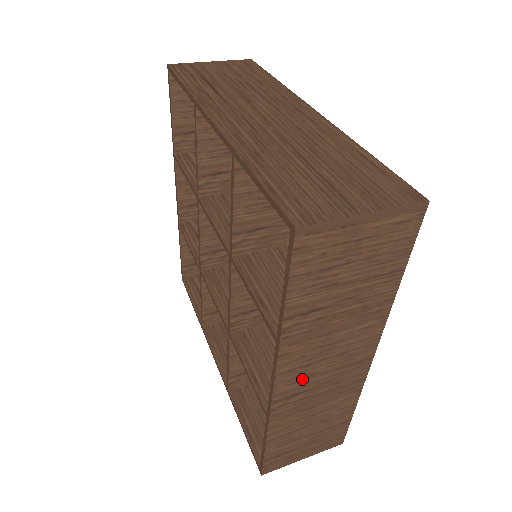
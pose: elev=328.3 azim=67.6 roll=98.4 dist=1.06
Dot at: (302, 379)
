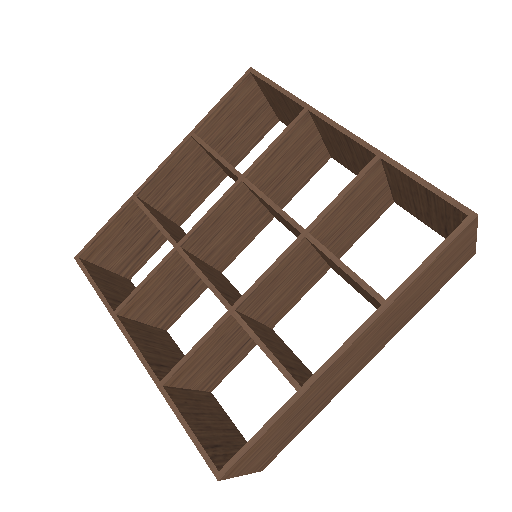
Dot at: occluded
